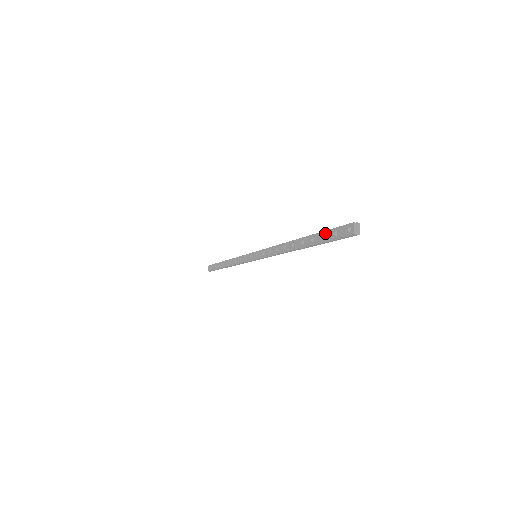
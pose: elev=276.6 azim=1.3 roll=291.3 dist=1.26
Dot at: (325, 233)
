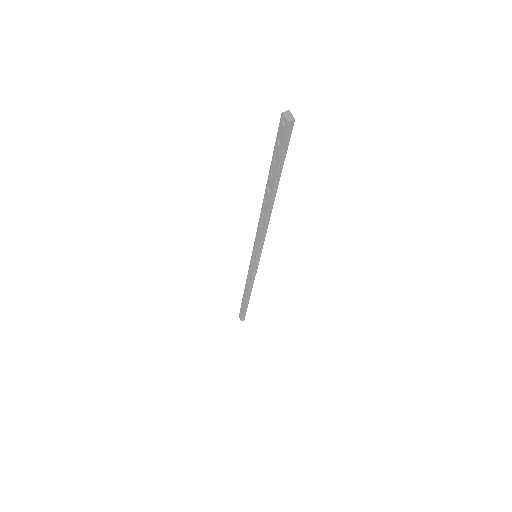
Dot at: (274, 155)
